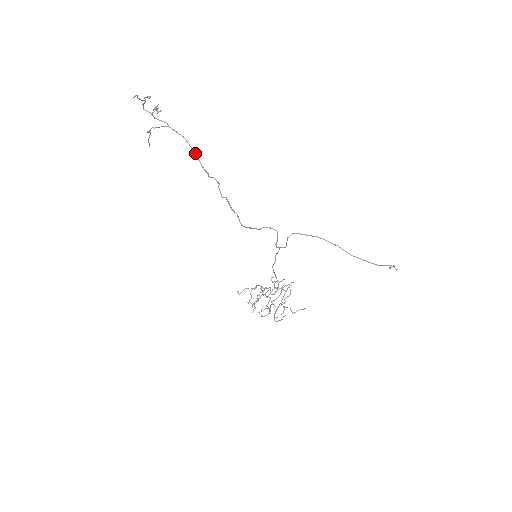
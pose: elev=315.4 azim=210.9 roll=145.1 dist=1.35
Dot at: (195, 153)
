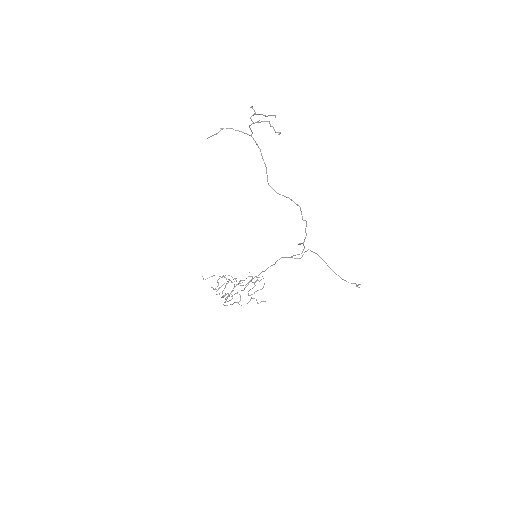
Dot at: (266, 167)
